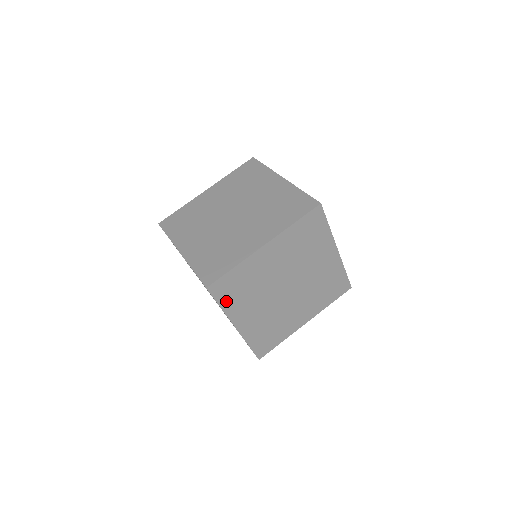
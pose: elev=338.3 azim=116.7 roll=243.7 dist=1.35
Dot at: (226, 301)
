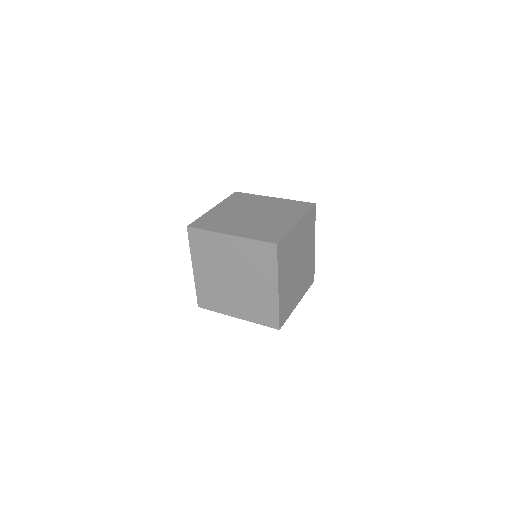
Dot at: (194, 246)
